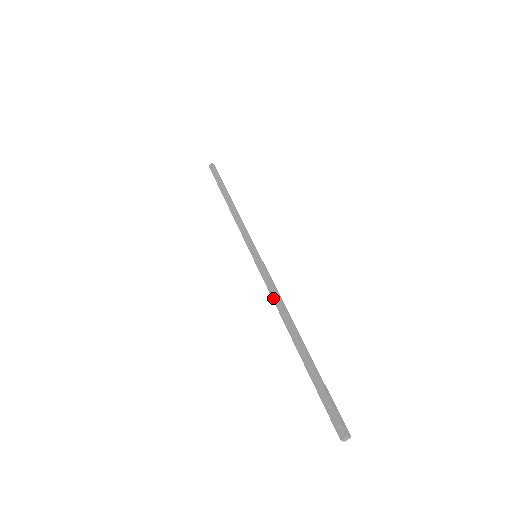
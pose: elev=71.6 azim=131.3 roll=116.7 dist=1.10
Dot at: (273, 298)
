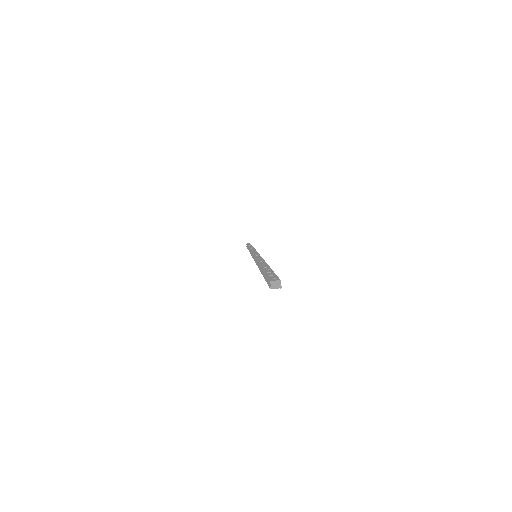
Dot at: (257, 259)
